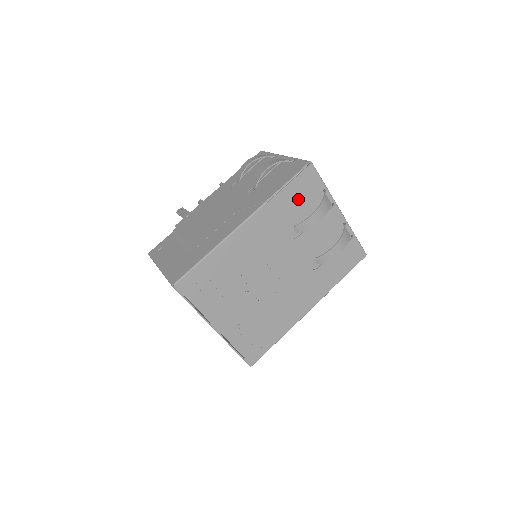
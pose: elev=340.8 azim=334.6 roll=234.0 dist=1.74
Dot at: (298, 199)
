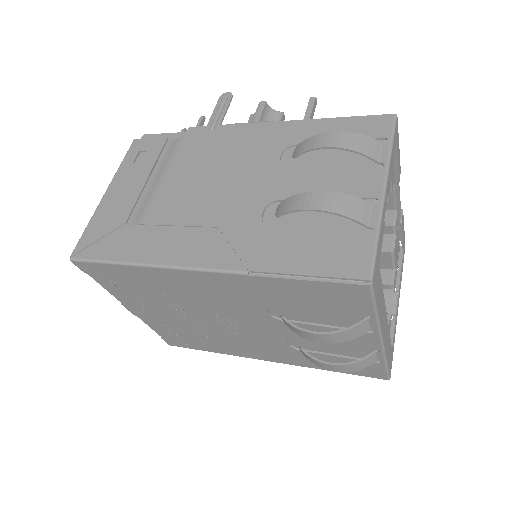
Dot at: (311, 299)
